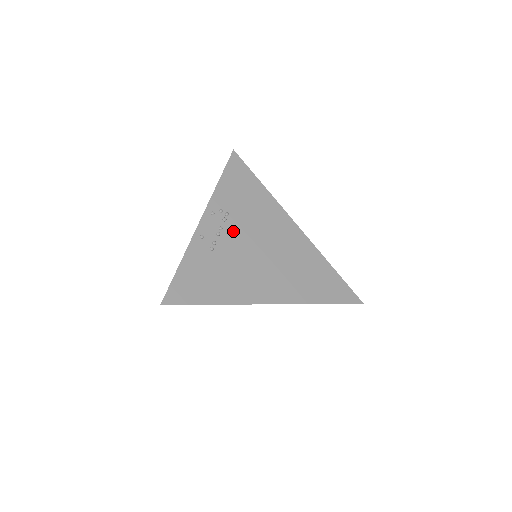
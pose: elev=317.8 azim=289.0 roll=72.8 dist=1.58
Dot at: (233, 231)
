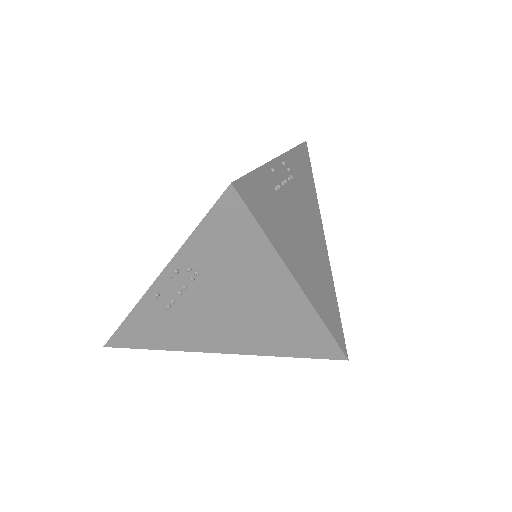
Dot at: (201, 290)
